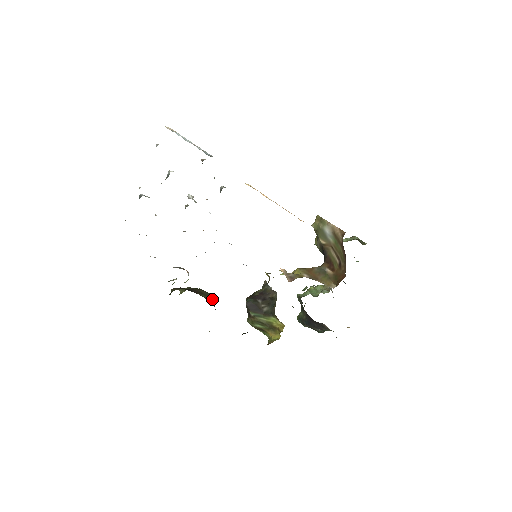
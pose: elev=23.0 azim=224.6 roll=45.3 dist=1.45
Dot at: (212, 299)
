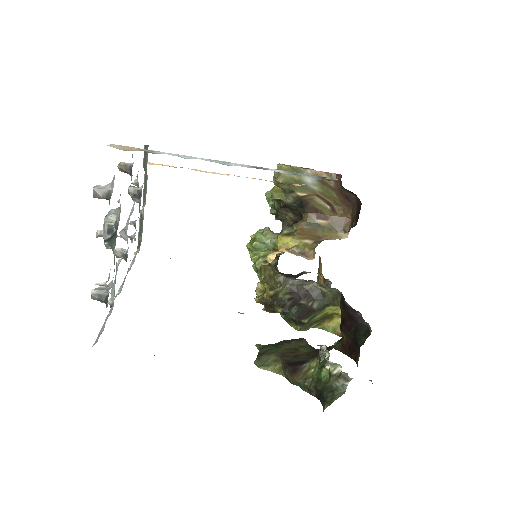
Dot at: (308, 345)
